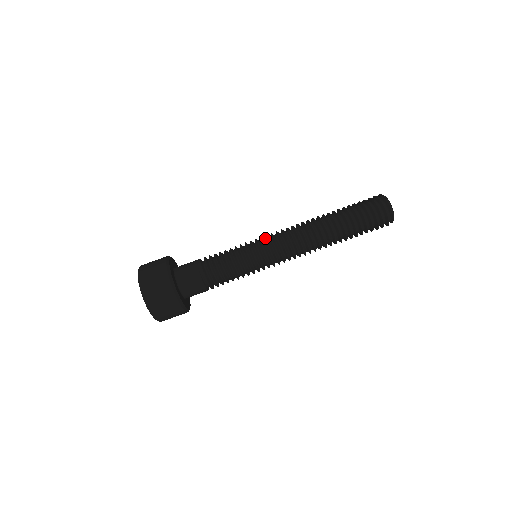
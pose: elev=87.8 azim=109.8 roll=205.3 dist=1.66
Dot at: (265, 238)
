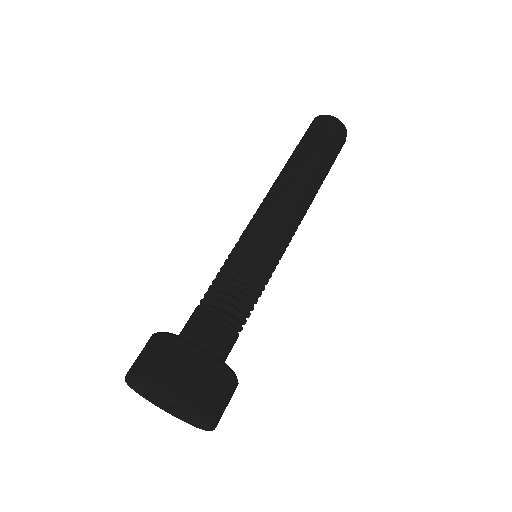
Dot at: occluded
